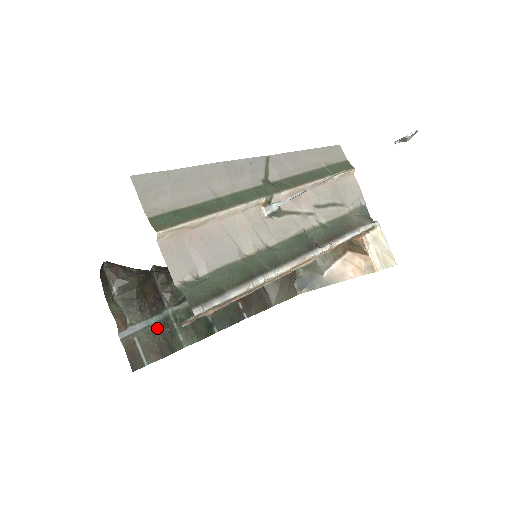
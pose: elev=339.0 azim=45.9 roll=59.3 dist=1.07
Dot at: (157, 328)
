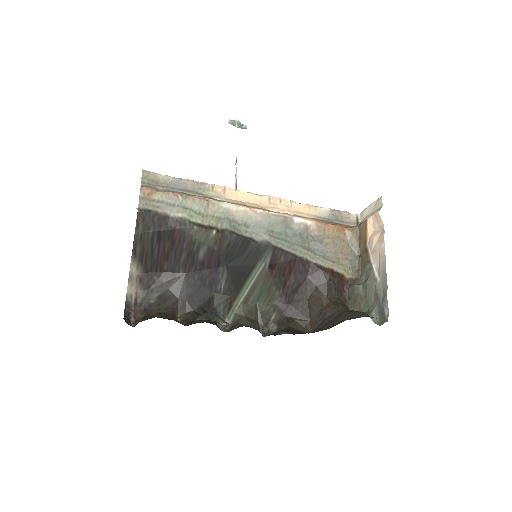
Dot at: occluded
